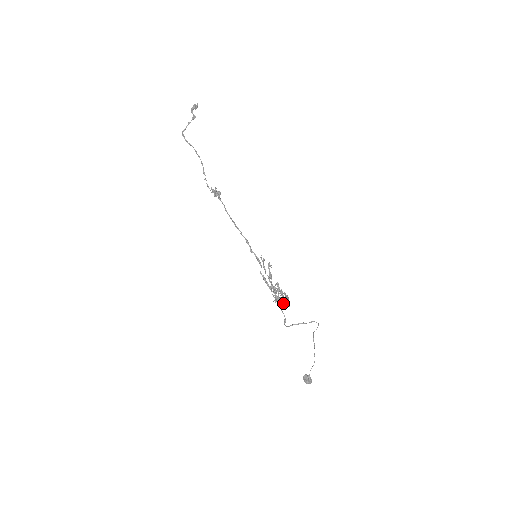
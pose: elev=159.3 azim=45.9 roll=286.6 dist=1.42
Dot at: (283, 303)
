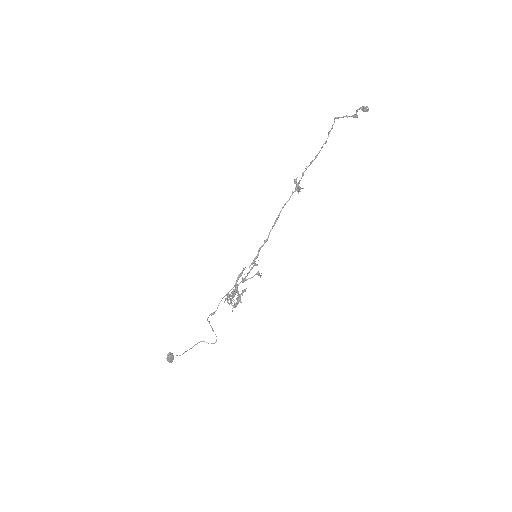
Dot at: (233, 305)
